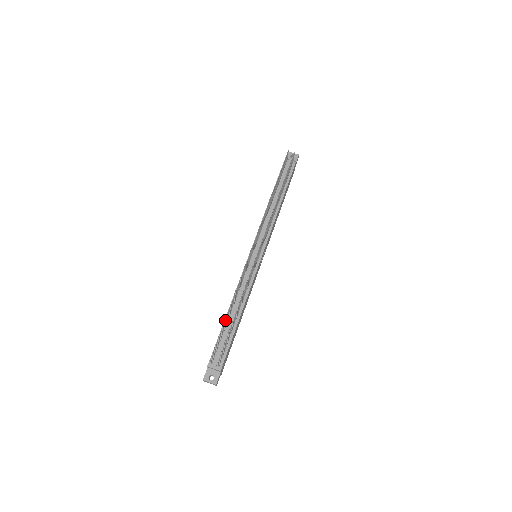
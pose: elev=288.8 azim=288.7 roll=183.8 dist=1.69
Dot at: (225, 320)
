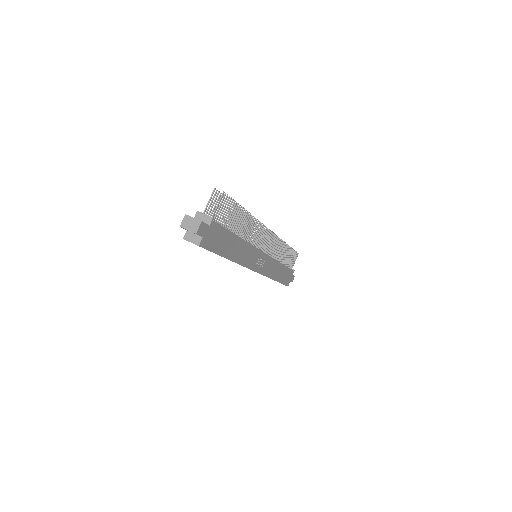
Dot at: occluded
